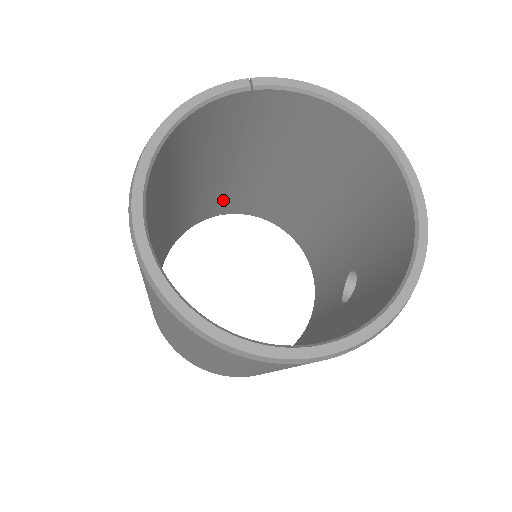
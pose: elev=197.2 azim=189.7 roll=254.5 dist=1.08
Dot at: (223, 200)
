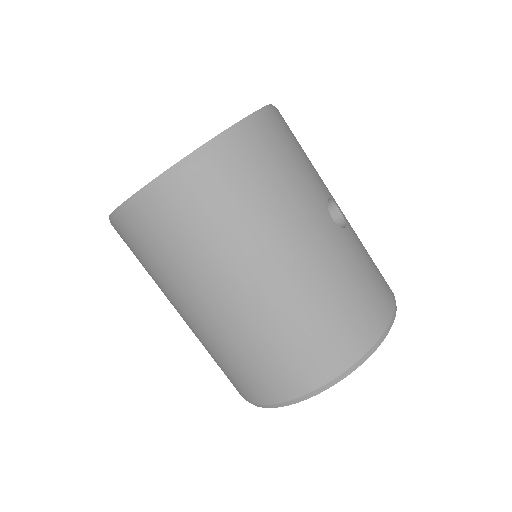
Dot at: occluded
